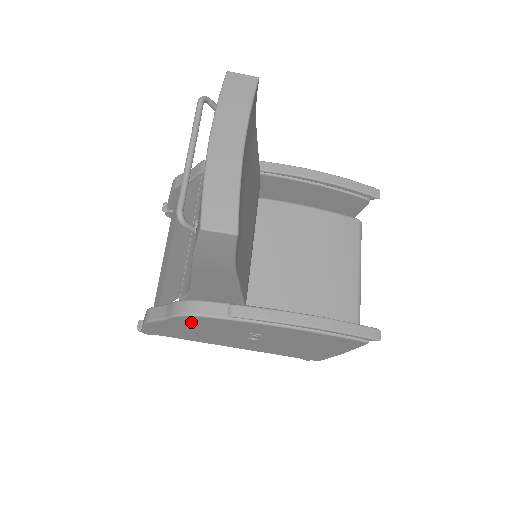
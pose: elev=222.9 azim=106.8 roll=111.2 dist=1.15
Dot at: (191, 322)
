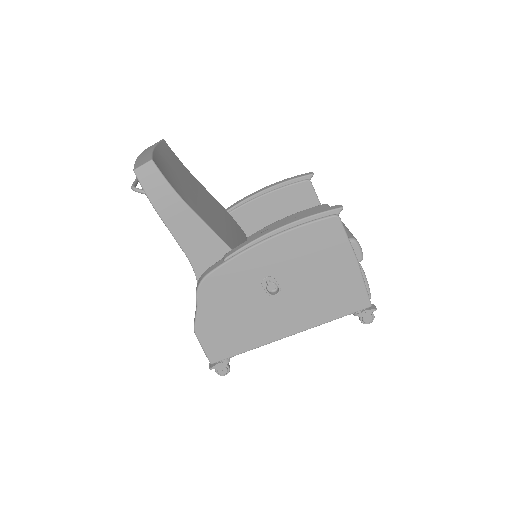
Dot at: (213, 296)
